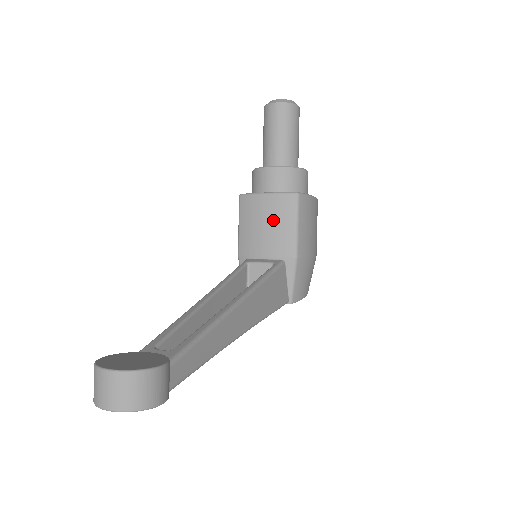
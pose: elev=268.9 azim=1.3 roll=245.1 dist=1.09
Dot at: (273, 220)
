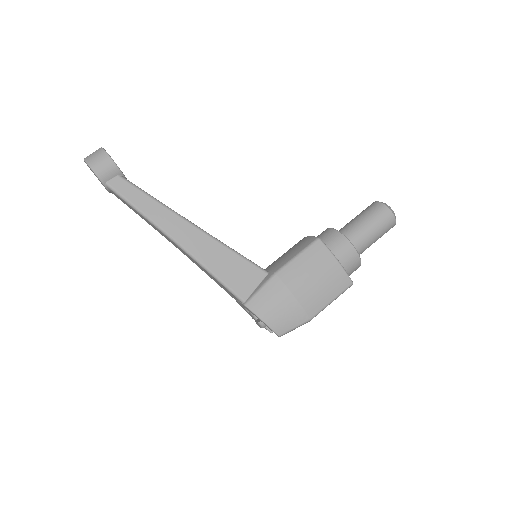
Dot at: (292, 250)
